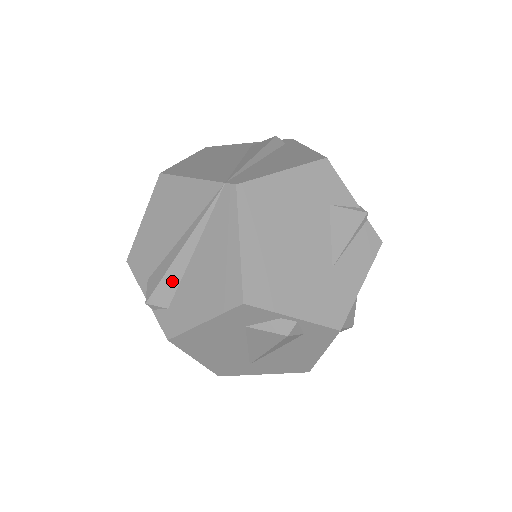
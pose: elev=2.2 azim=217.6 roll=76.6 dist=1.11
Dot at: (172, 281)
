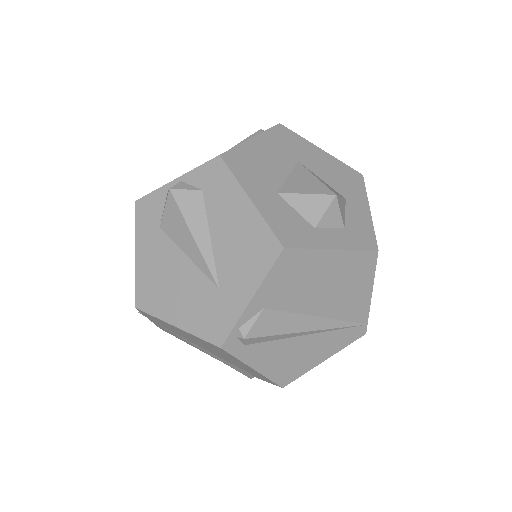
Dot at: occluded
